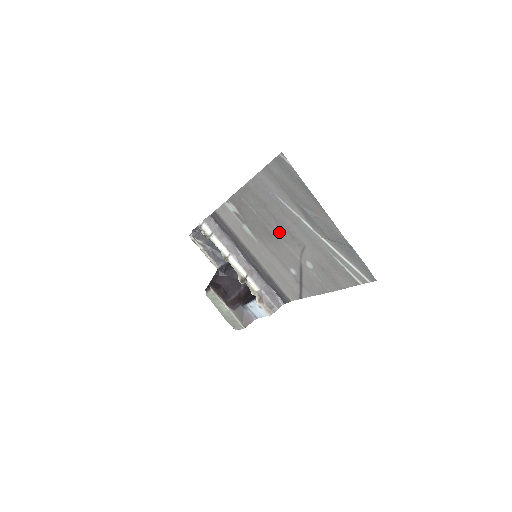
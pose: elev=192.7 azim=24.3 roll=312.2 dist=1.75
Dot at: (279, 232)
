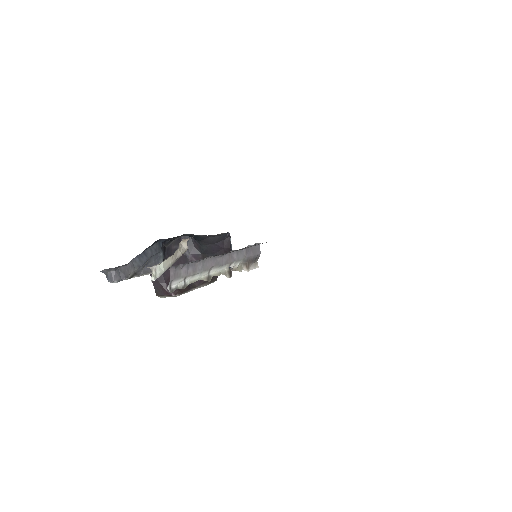
Dot at: occluded
